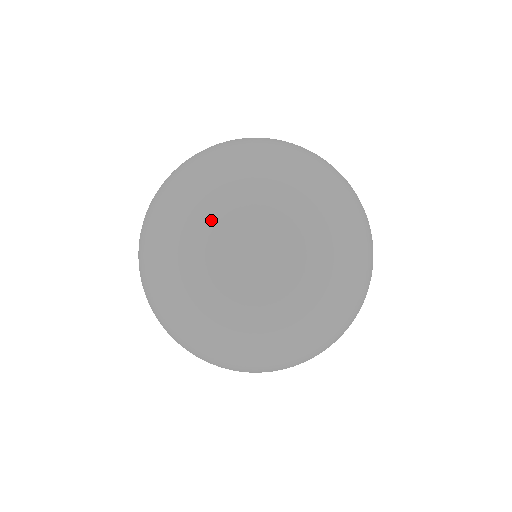
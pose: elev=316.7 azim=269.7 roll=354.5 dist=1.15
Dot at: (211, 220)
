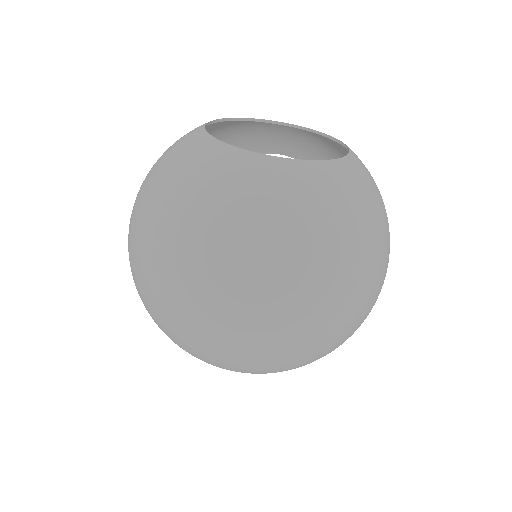
Dot at: (186, 344)
